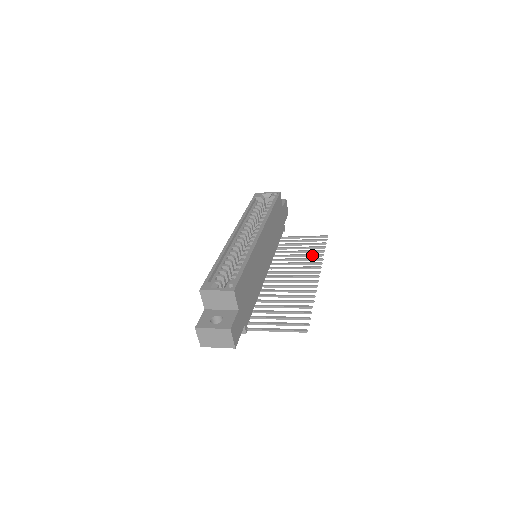
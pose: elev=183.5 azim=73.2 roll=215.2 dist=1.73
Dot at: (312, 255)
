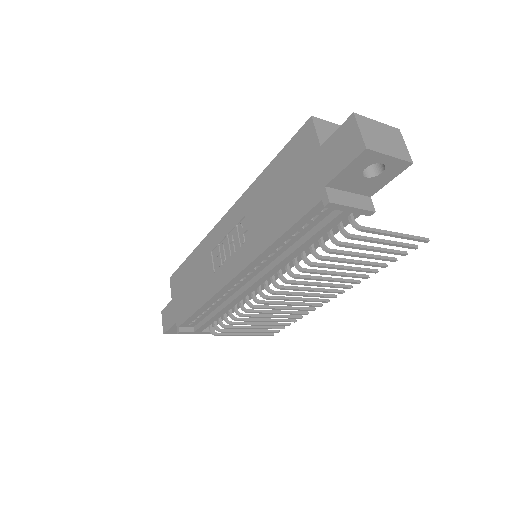
Dot at: (289, 315)
